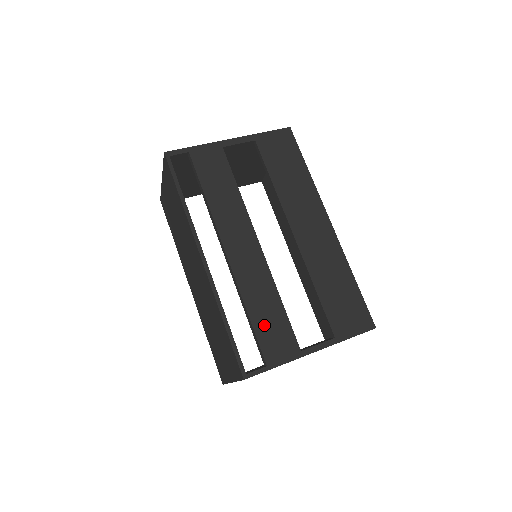
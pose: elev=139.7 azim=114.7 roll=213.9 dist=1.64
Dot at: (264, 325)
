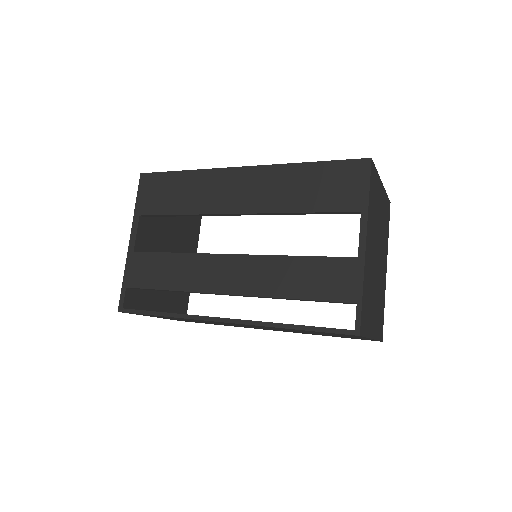
Dot at: (313, 287)
